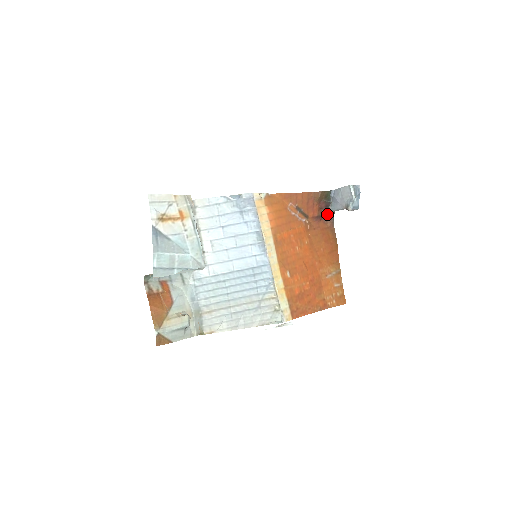
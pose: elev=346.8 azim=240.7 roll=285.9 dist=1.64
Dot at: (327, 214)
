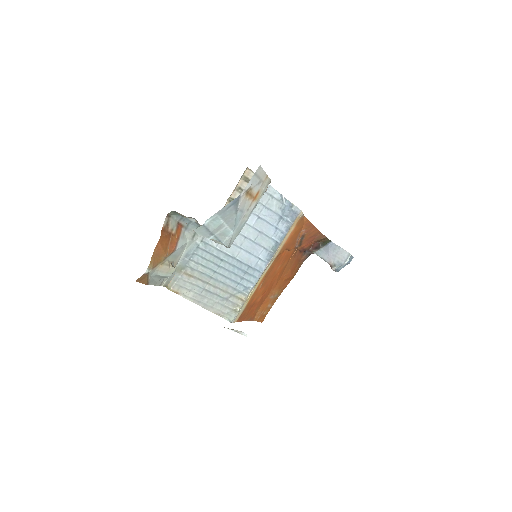
Dot at: occluded
